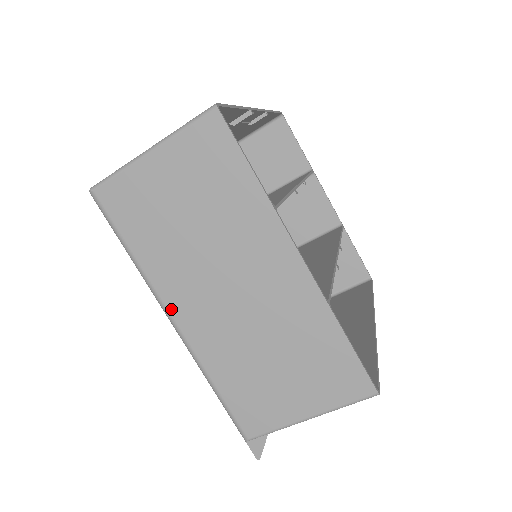
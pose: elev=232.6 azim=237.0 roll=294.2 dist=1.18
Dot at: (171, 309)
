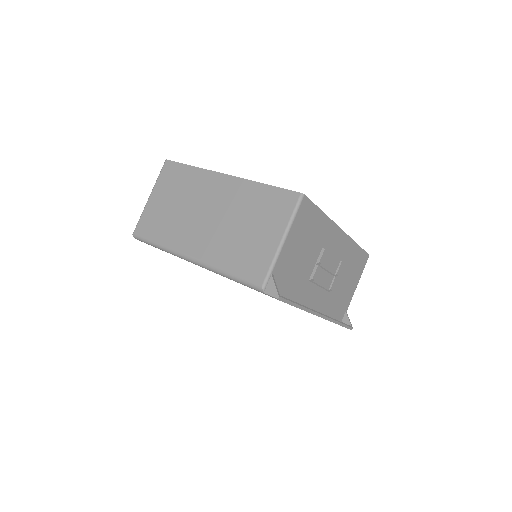
Dot at: (186, 252)
